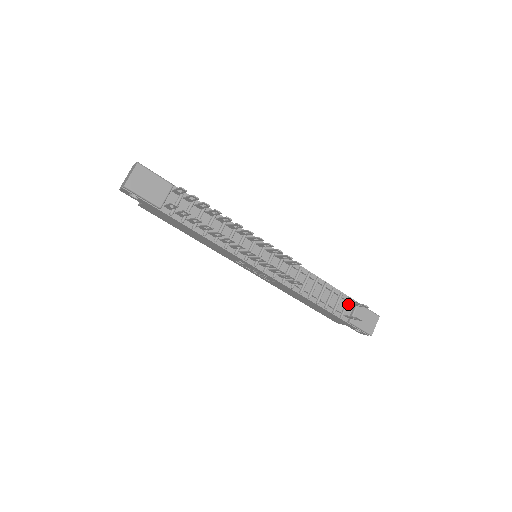
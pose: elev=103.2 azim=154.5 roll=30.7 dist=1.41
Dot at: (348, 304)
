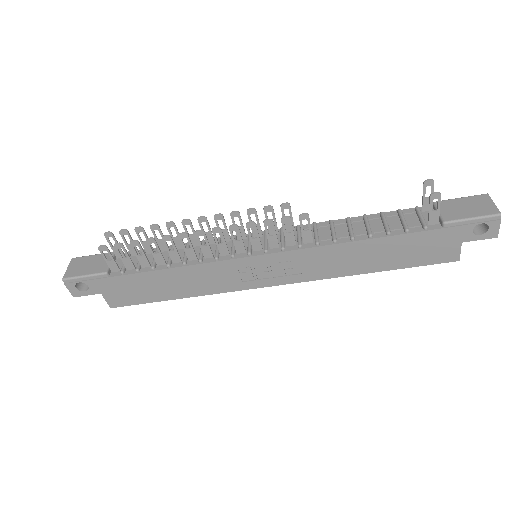
Dot at: (422, 214)
